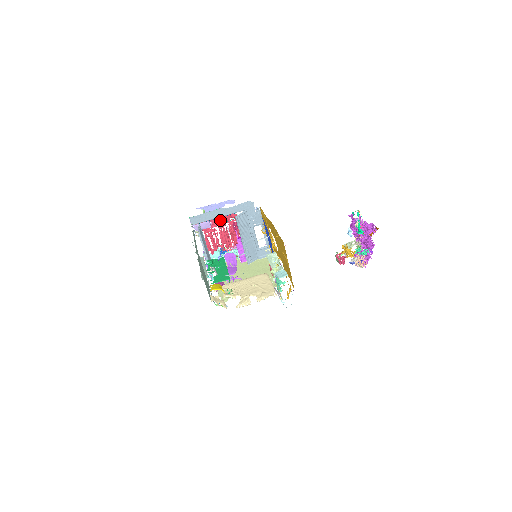
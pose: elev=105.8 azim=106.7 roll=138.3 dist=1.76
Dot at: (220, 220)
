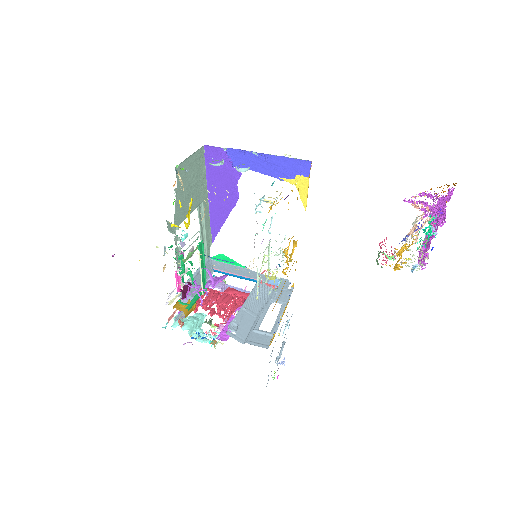
Dot at: (237, 292)
